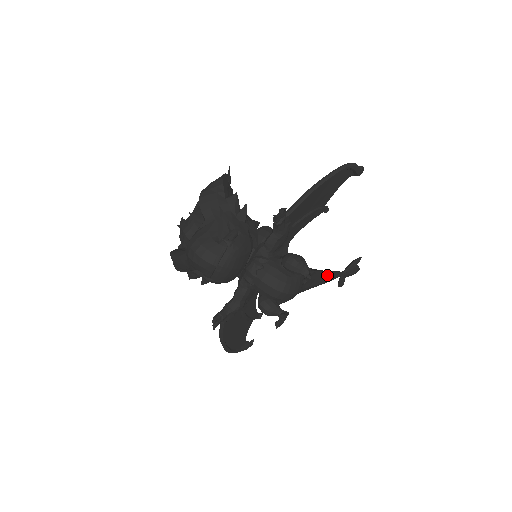
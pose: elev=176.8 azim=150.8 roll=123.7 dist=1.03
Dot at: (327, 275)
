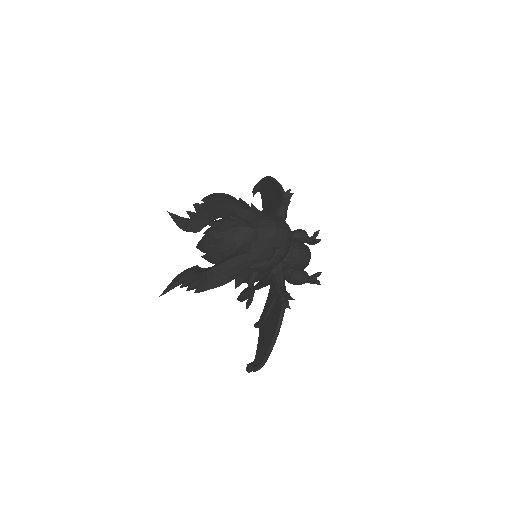
Dot at: occluded
